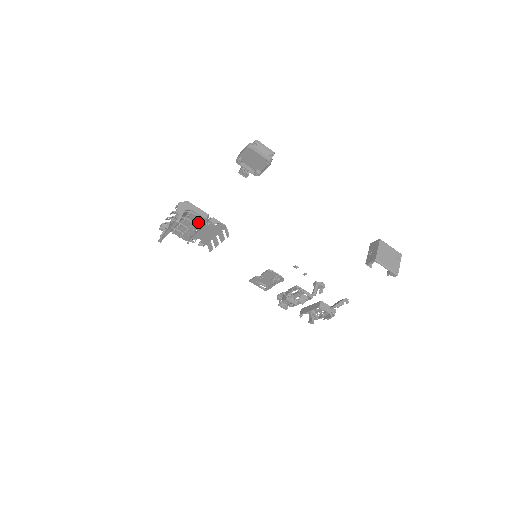
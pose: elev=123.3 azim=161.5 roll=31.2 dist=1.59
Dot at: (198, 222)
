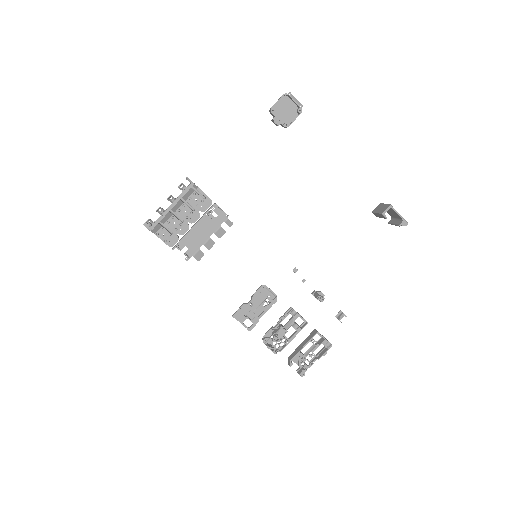
Dot at: (200, 208)
